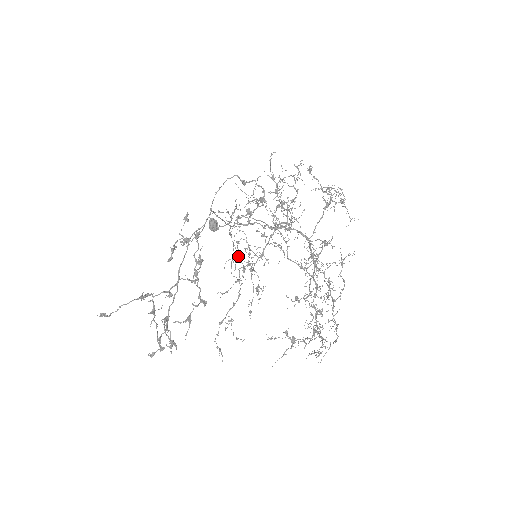
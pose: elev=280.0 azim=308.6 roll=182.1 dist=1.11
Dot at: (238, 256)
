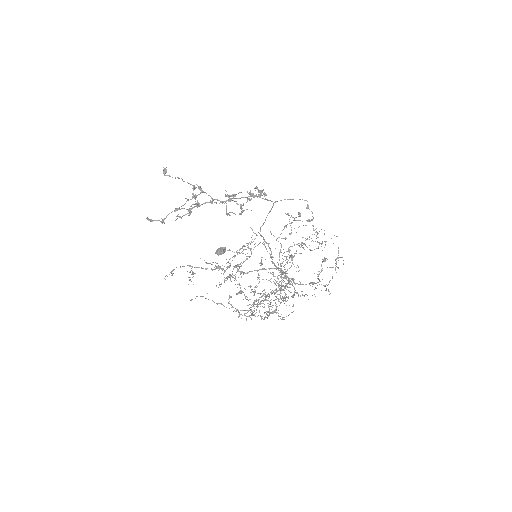
Dot at: occluded
